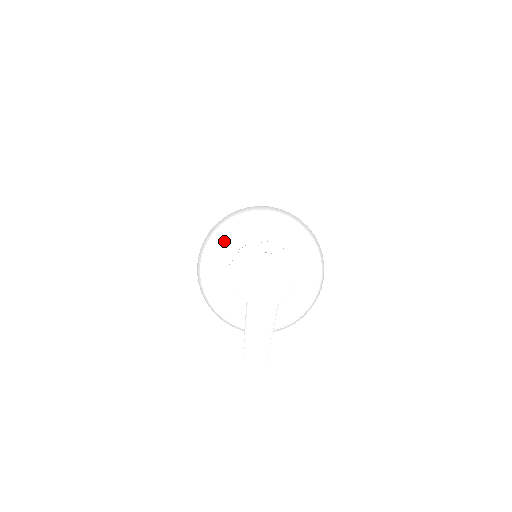
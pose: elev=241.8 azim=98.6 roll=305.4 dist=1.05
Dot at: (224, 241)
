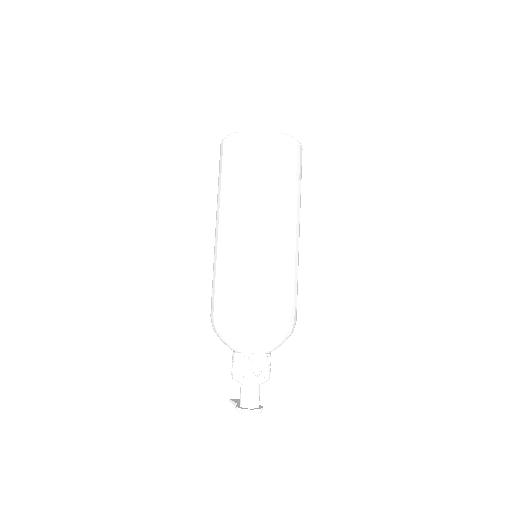
Dot at: (235, 344)
